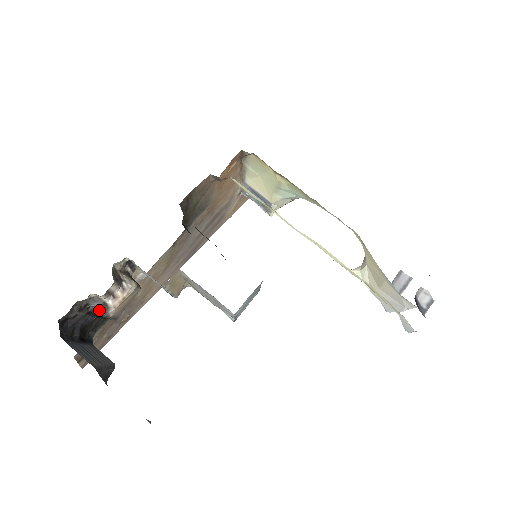
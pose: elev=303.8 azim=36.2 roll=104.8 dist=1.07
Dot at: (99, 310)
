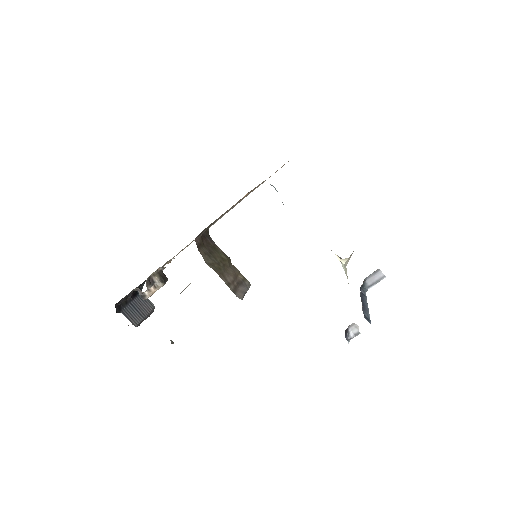
Dot at: occluded
